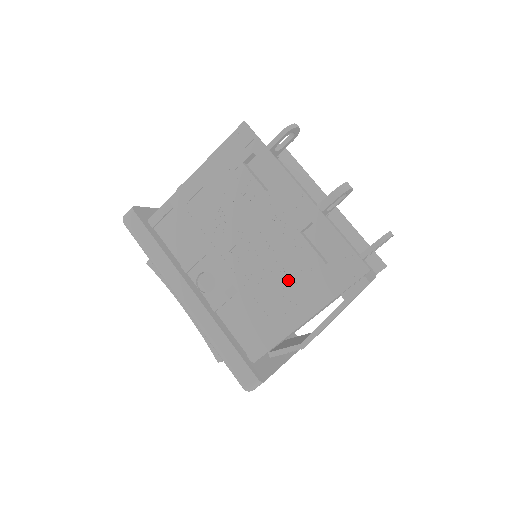
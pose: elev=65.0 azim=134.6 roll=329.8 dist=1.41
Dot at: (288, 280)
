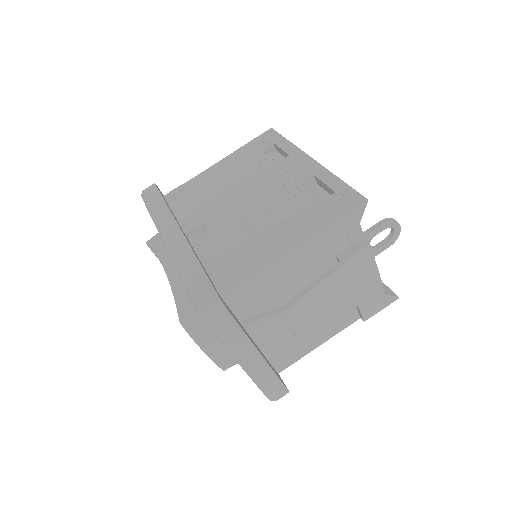
Dot at: (280, 218)
